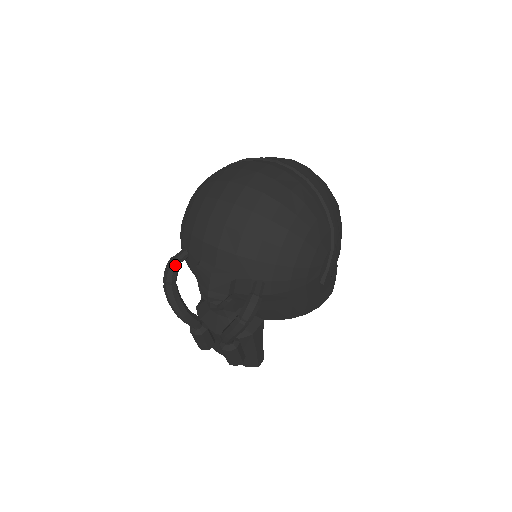
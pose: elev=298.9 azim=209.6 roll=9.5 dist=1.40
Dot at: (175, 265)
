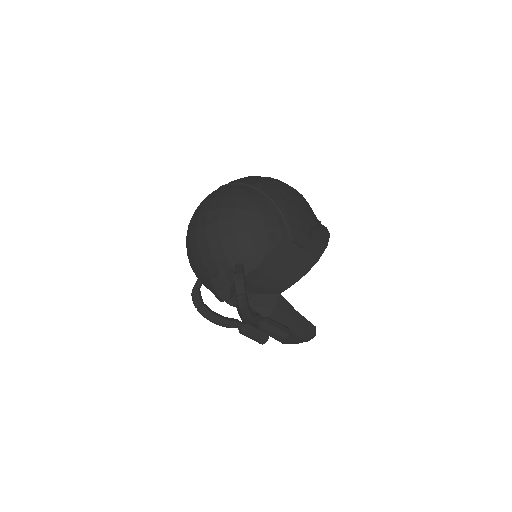
Dot at: (195, 292)
